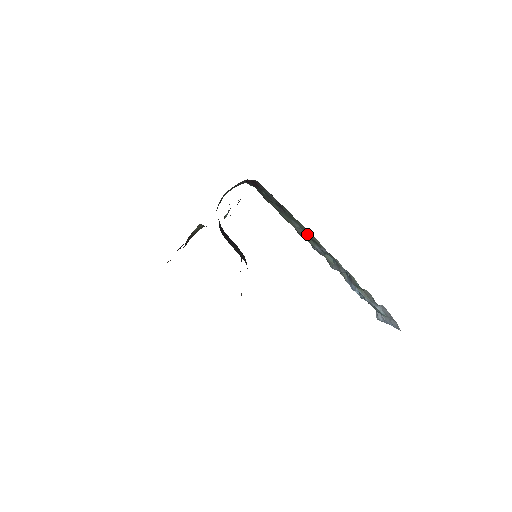
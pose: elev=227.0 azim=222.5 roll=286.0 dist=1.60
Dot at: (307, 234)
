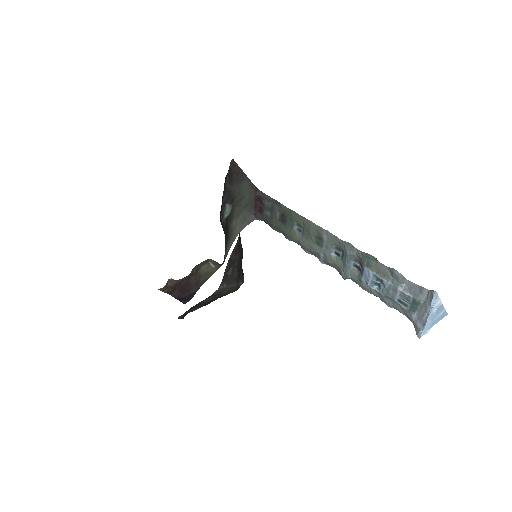
Dot at: (308, 230)
